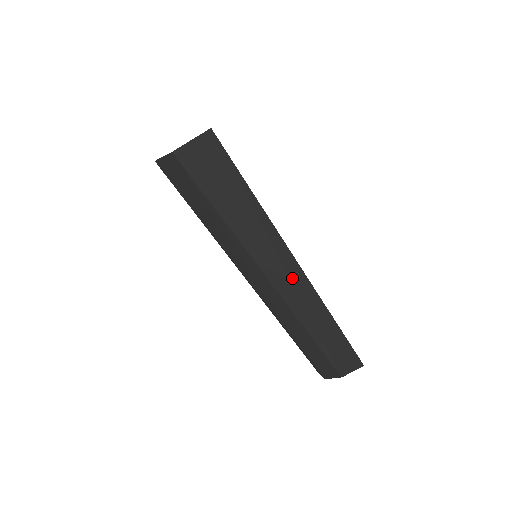
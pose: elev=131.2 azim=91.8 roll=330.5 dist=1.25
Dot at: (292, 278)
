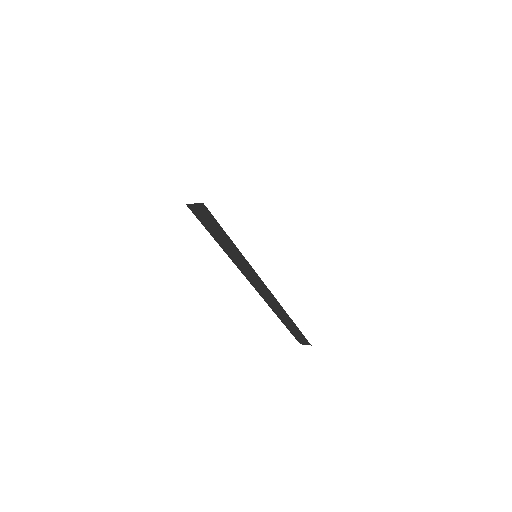
Dot at: (263, 288)
